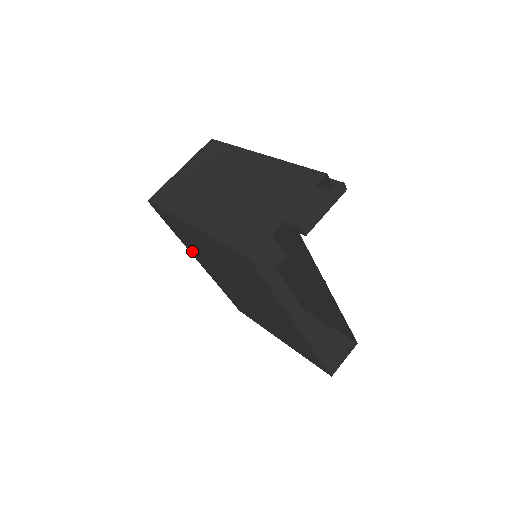
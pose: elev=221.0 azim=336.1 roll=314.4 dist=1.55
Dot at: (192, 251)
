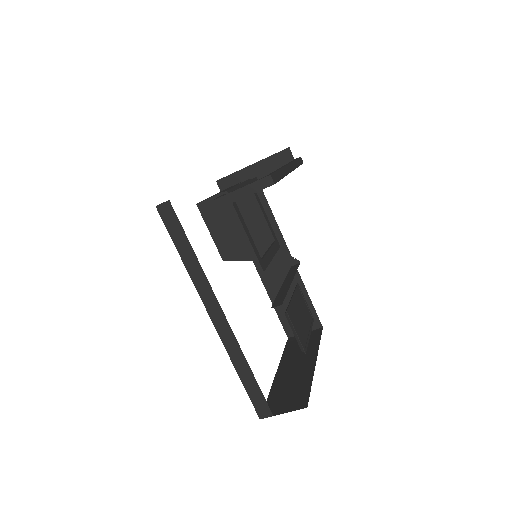
Dot at: occluded
